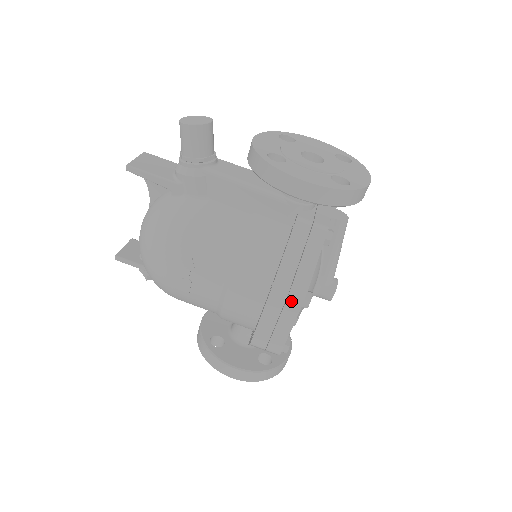
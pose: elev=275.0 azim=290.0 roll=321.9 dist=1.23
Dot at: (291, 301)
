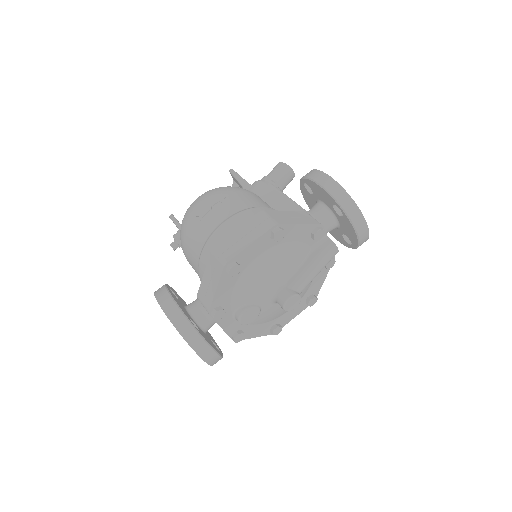
Dot at: (268, 221)
